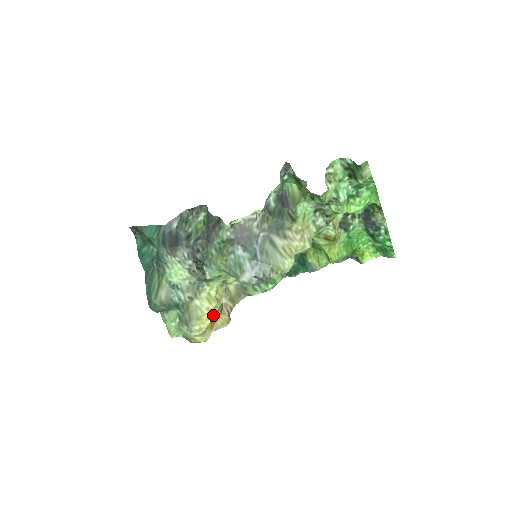
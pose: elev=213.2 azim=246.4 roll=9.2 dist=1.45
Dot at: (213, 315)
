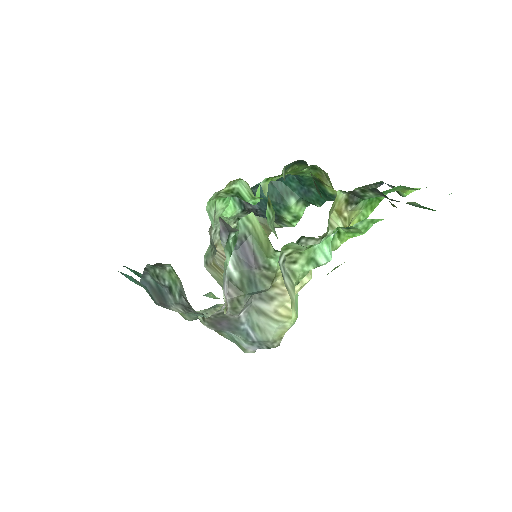
Dot at: occluded
